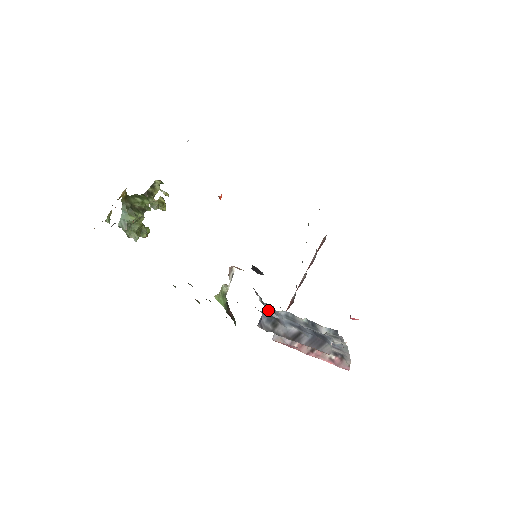
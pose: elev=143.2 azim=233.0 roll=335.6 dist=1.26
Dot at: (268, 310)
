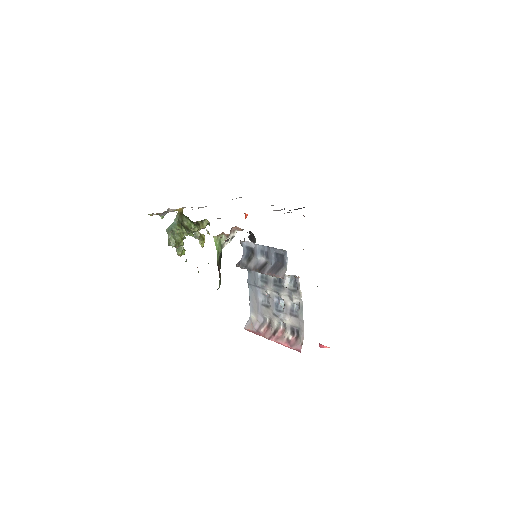
Dot at: (249, 274)
